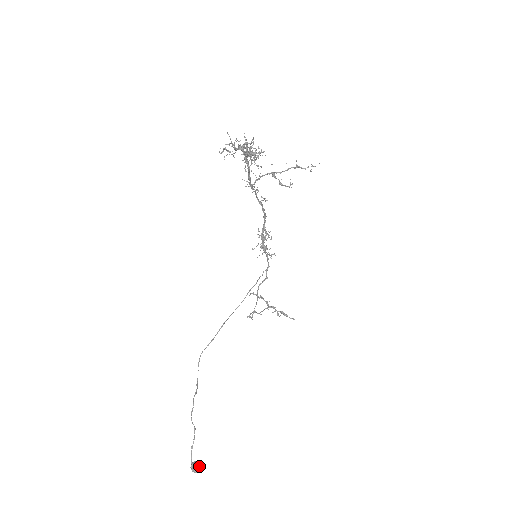
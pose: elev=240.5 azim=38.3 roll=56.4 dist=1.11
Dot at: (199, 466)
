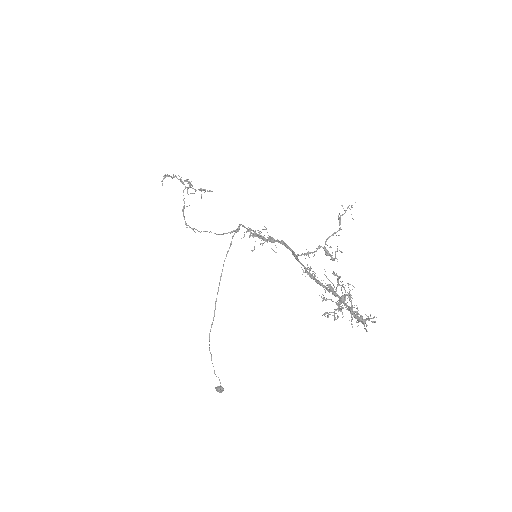
Dot at: occluded
